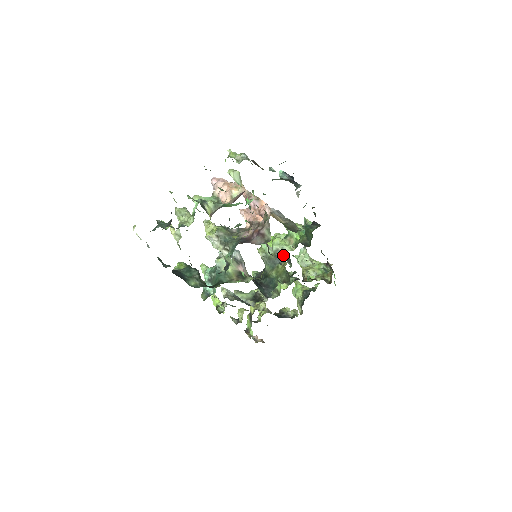
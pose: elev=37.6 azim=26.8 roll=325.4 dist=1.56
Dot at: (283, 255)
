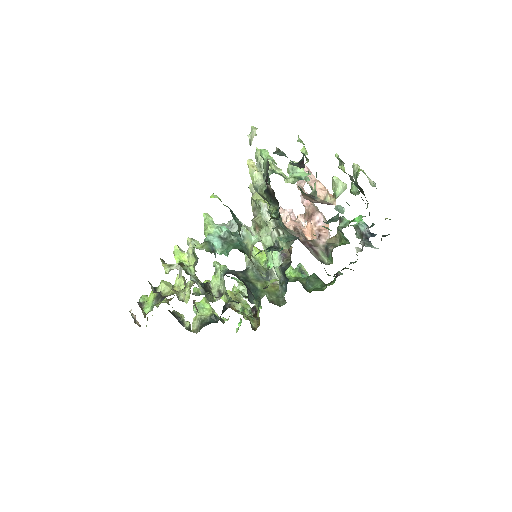
Dot at: (274, 277)
